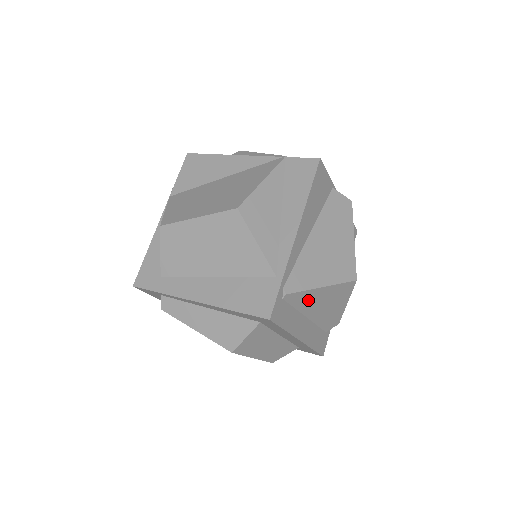
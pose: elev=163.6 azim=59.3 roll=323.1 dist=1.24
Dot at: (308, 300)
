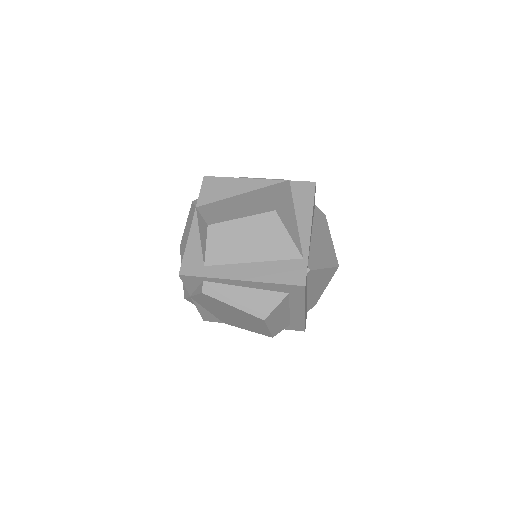
Dot at: (315, 279)
